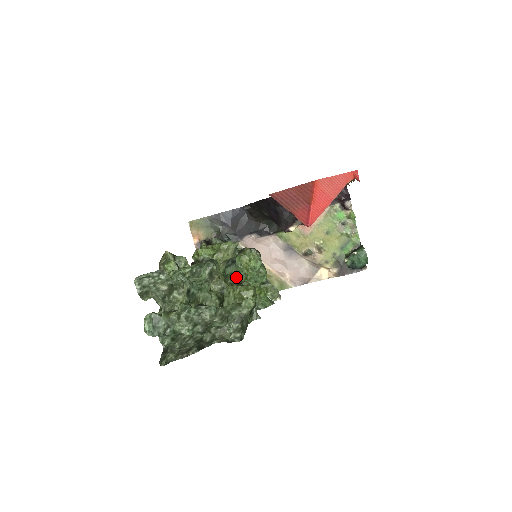
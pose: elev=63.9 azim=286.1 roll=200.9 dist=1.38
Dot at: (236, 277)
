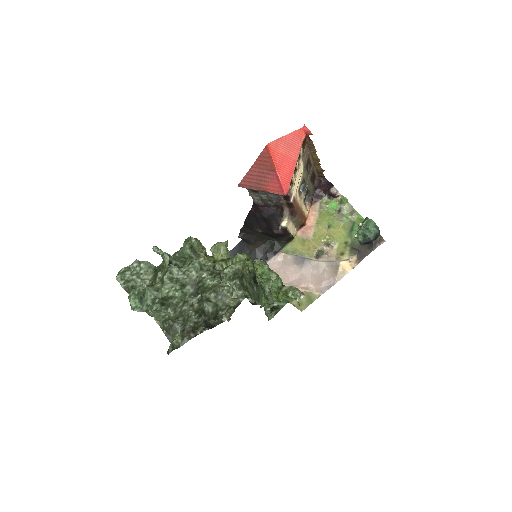
Dot at: occluded
